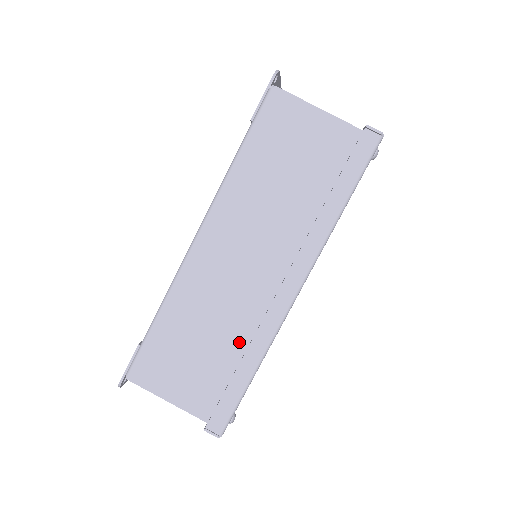
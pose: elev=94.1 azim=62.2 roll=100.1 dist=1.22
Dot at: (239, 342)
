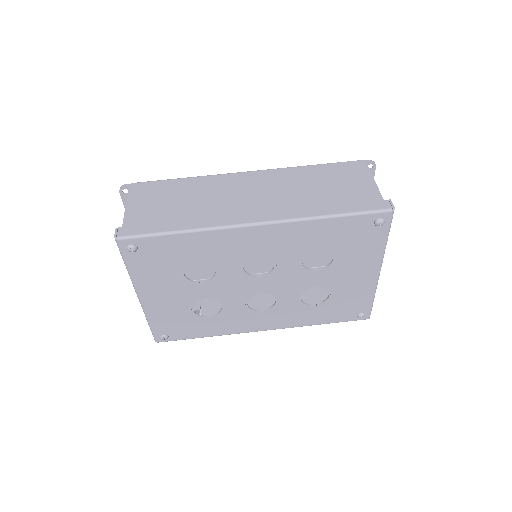
Dot at: (196, 217)
